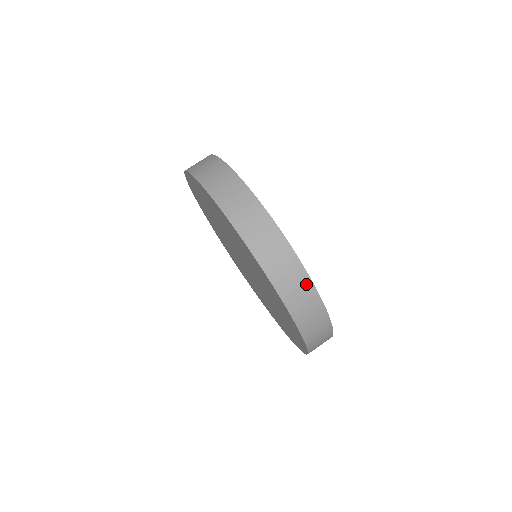
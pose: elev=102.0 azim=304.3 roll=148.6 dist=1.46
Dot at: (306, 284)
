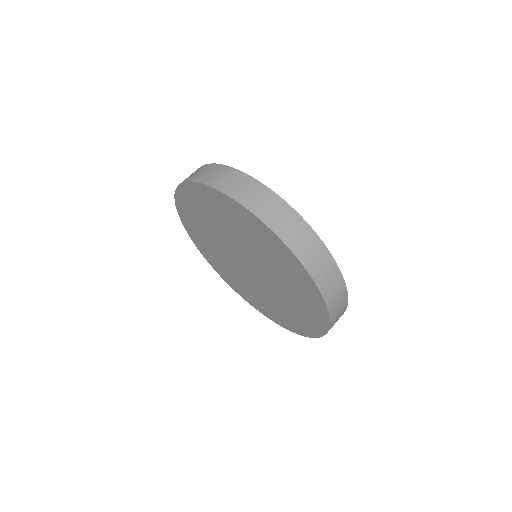
Dot at: (325, 255)
